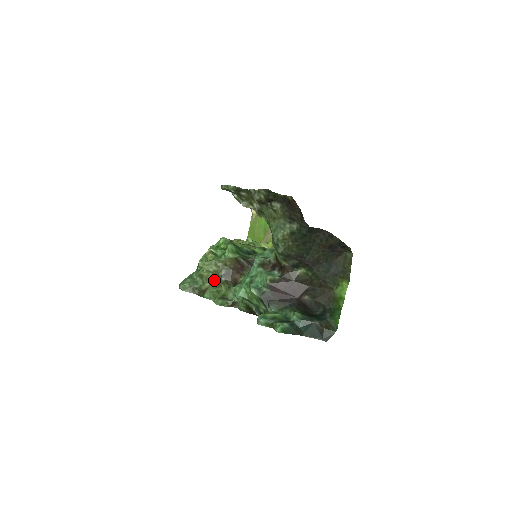
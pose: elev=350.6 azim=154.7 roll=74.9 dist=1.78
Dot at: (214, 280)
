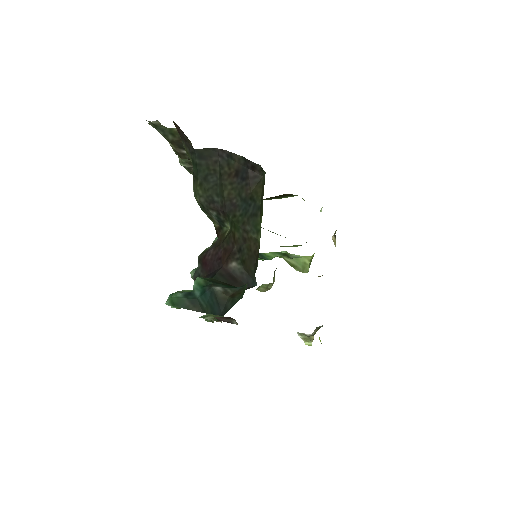
Dot at: occluded
